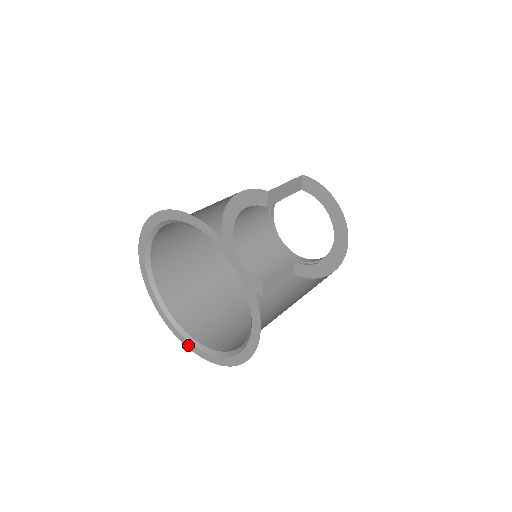
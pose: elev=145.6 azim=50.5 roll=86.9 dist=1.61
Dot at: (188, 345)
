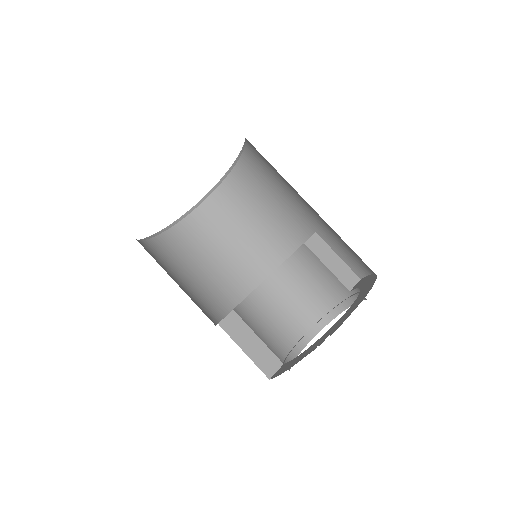
Dot at: occluded
